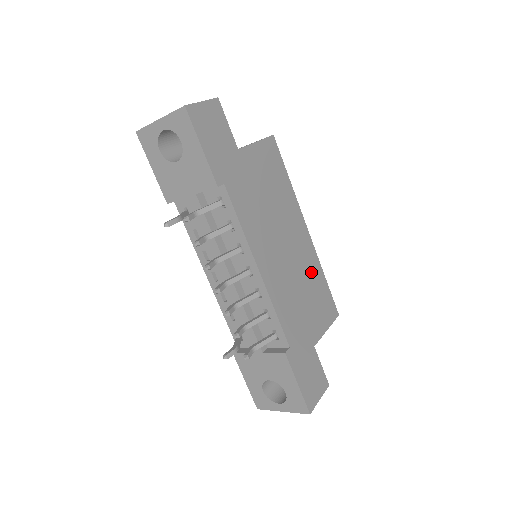
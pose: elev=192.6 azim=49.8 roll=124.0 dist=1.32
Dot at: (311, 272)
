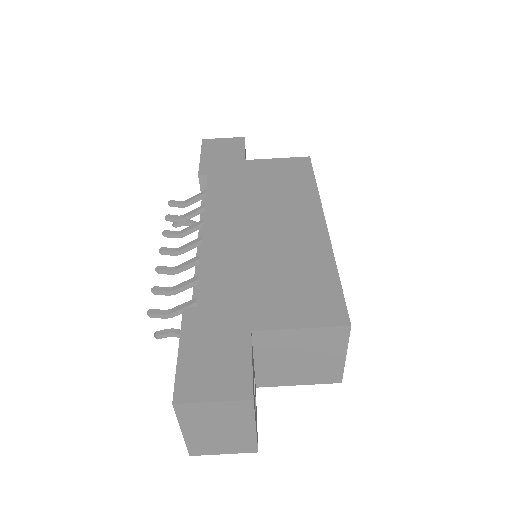
Dot at: (305, 258)
